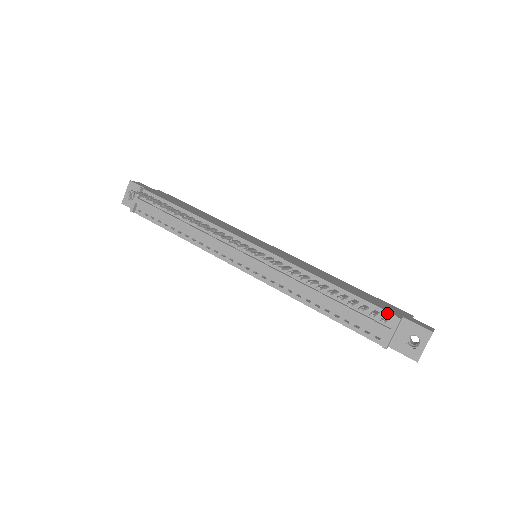
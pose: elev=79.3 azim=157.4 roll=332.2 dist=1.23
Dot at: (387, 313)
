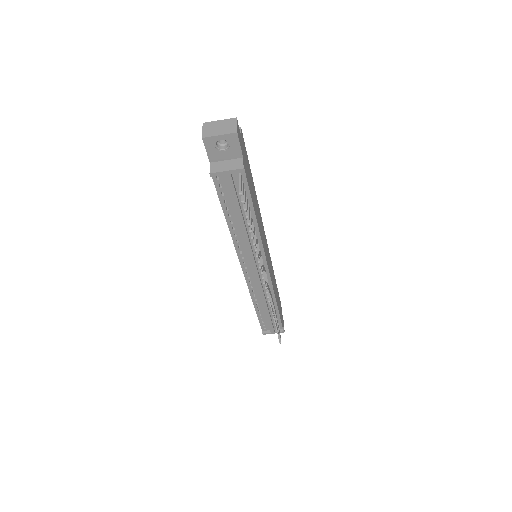
Dot at: (281, 326)
